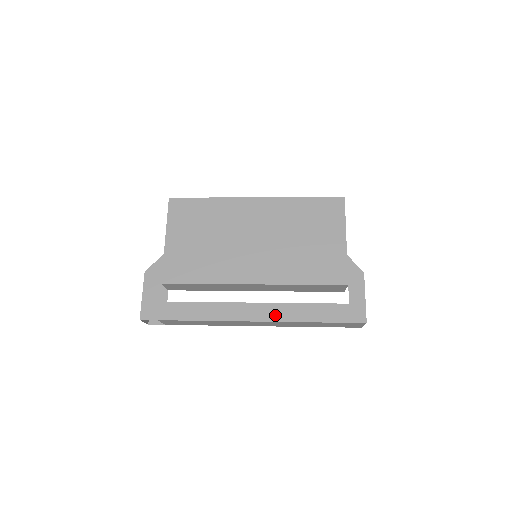
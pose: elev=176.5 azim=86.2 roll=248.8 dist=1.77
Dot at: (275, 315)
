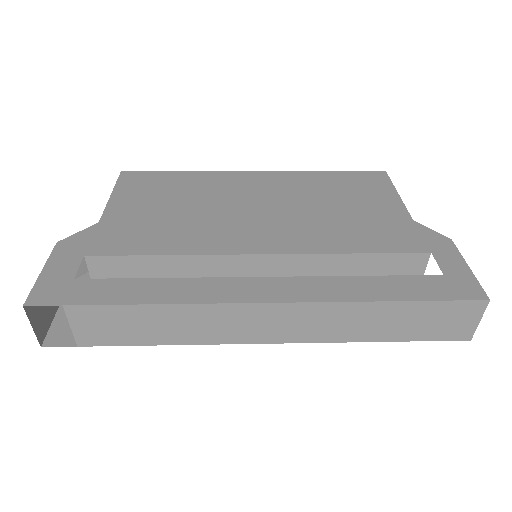
Dot at: (307, 292)
